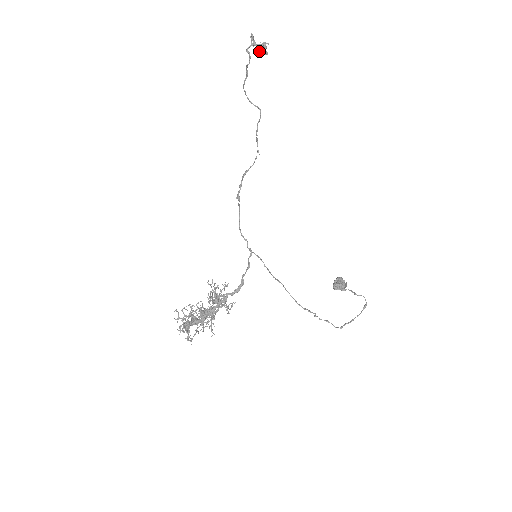
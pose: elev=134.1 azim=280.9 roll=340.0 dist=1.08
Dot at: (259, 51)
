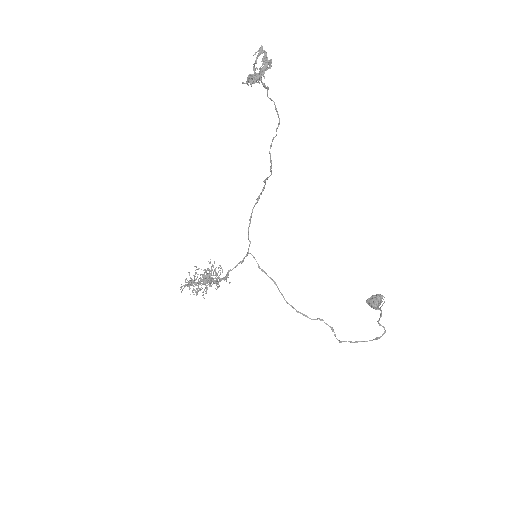
Dot at: (243, 83)
